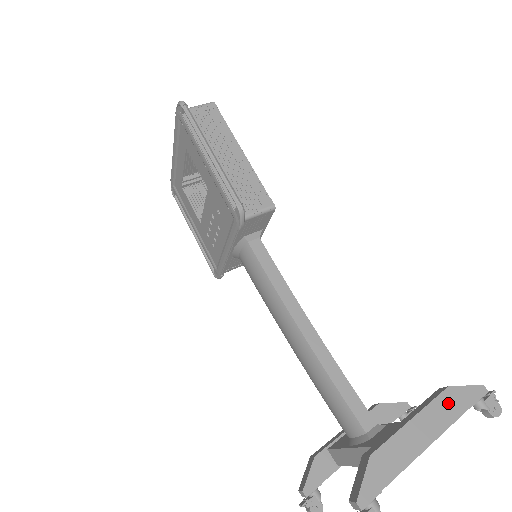
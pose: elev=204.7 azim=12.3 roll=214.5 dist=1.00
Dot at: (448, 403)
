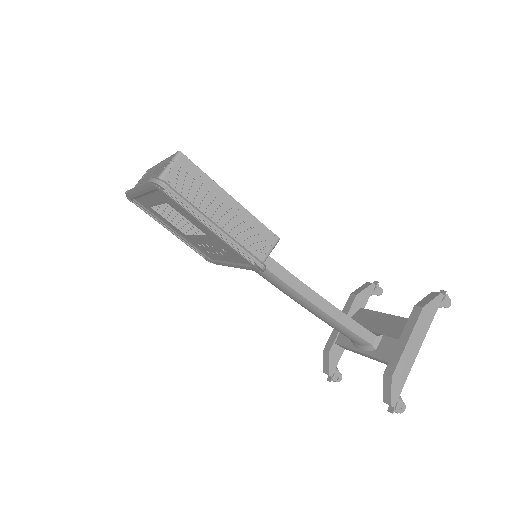
Dot at: (424, 318)
